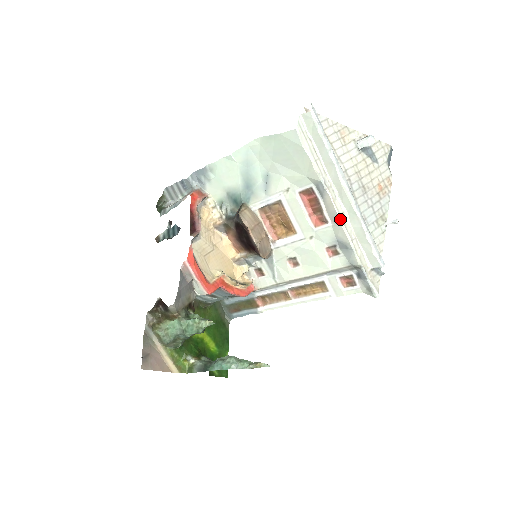
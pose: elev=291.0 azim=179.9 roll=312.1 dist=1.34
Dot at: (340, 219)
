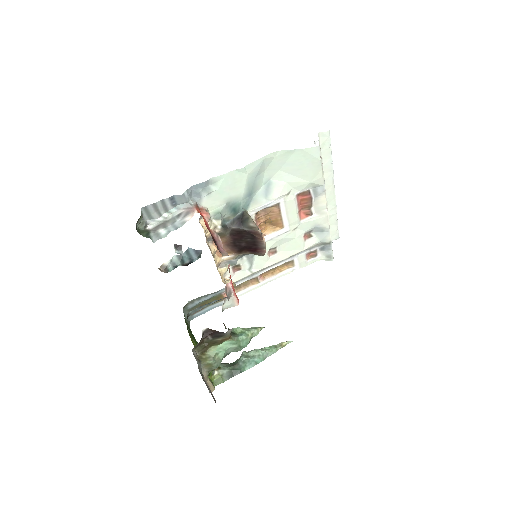
Dot at: (327, 211)
